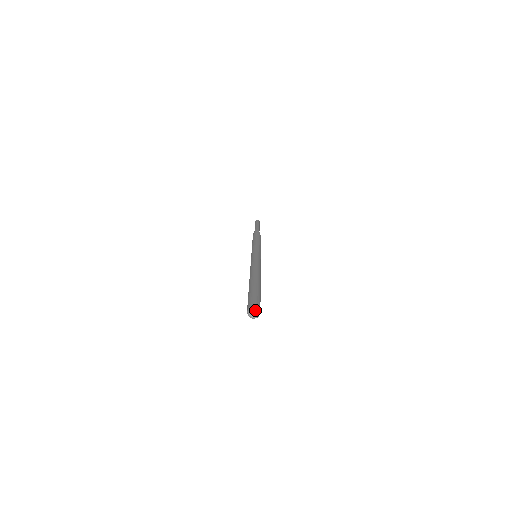
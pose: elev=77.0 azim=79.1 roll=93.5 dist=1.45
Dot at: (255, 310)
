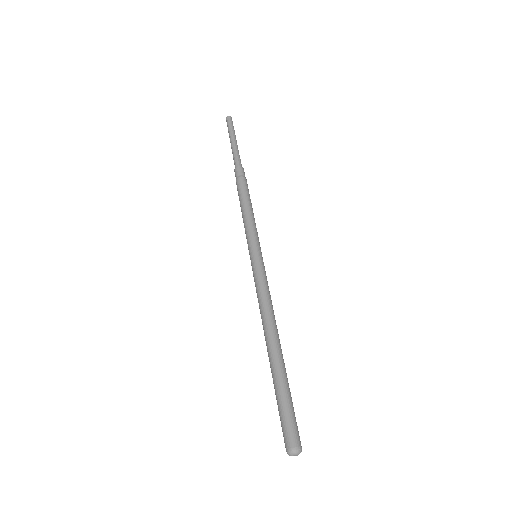
Dot at: (299, 453)
